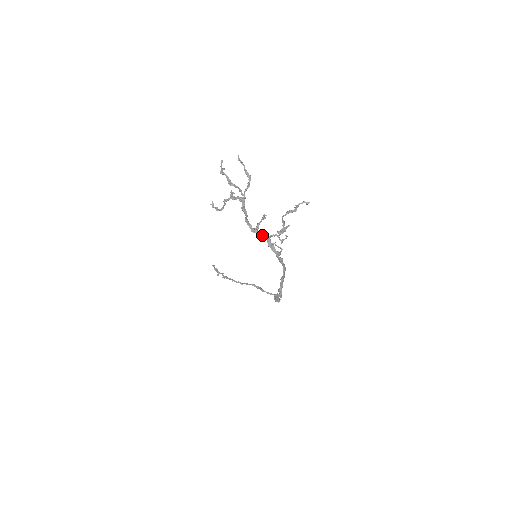
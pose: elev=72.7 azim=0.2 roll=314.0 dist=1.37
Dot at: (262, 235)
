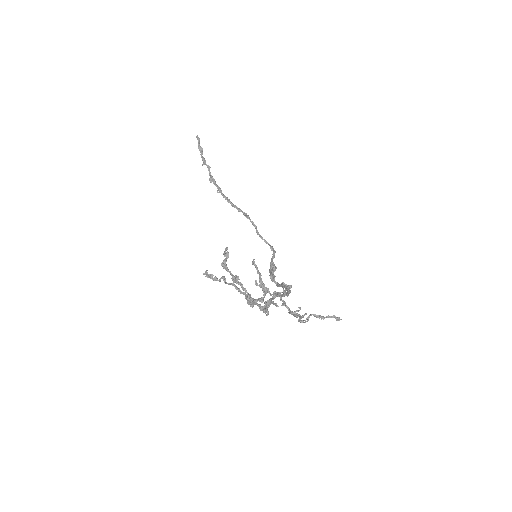
Dot at: (268, 312)
